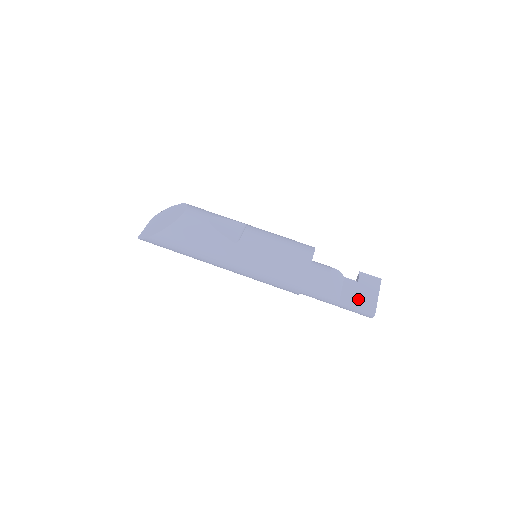
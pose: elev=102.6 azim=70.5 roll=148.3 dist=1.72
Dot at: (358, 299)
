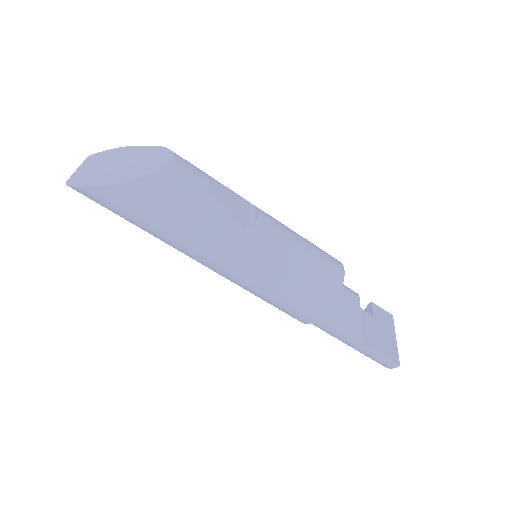
Dot at: (379, 341)
